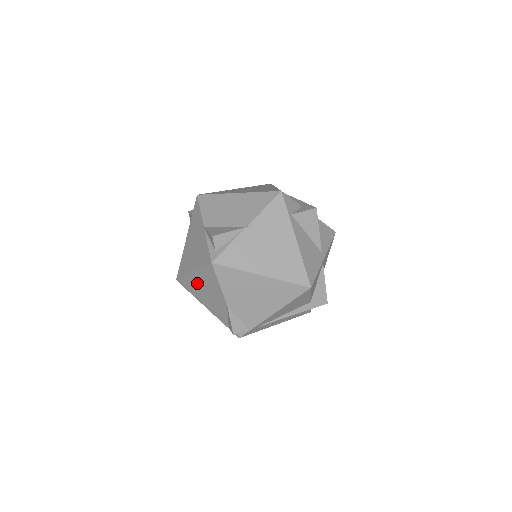
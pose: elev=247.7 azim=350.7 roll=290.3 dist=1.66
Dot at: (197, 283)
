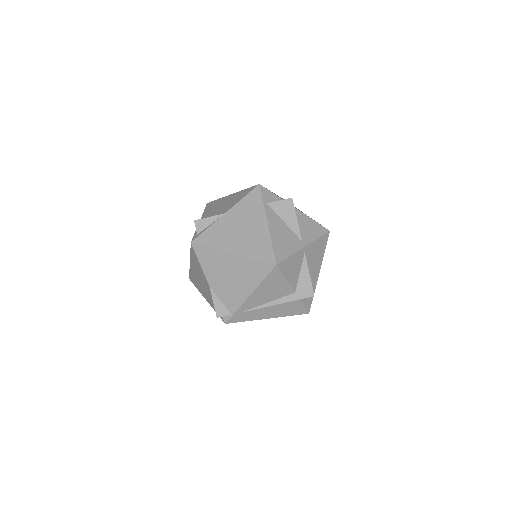
Dot at: (195, 273)
